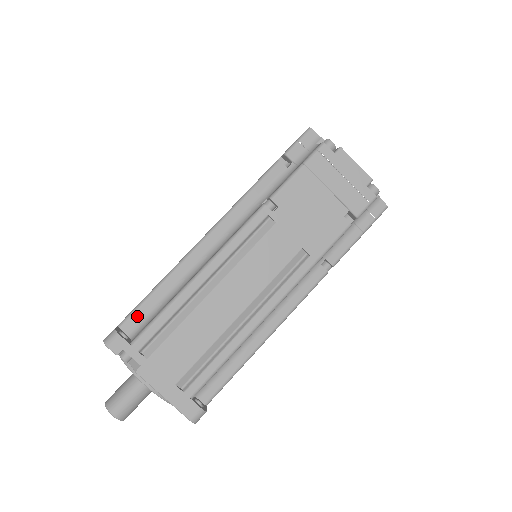
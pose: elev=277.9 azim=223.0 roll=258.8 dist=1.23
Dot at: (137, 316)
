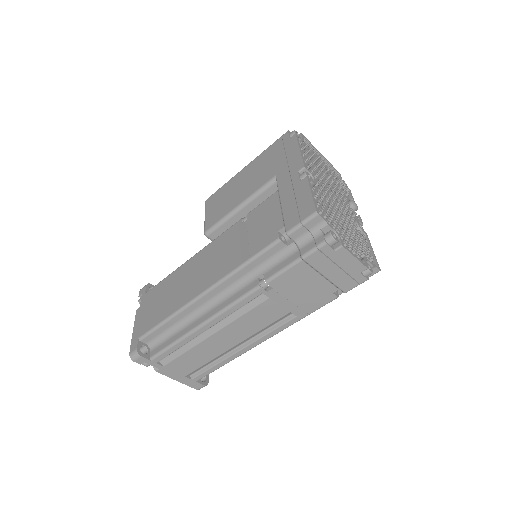
Dot at: (153, 335)
